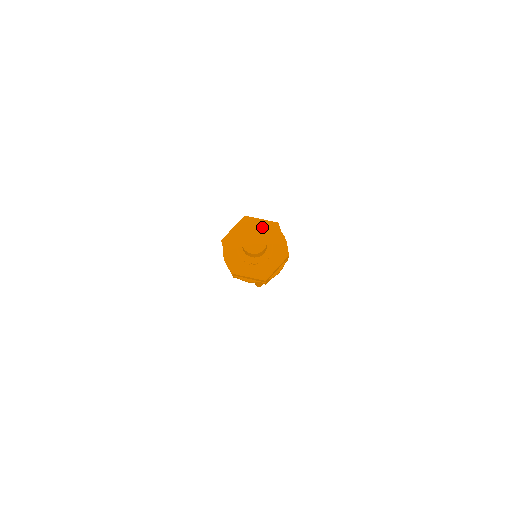
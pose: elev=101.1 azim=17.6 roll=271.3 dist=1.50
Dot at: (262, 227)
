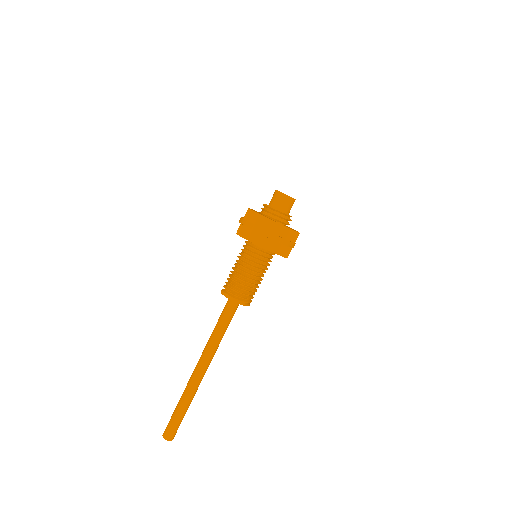
Dot at: occluded
